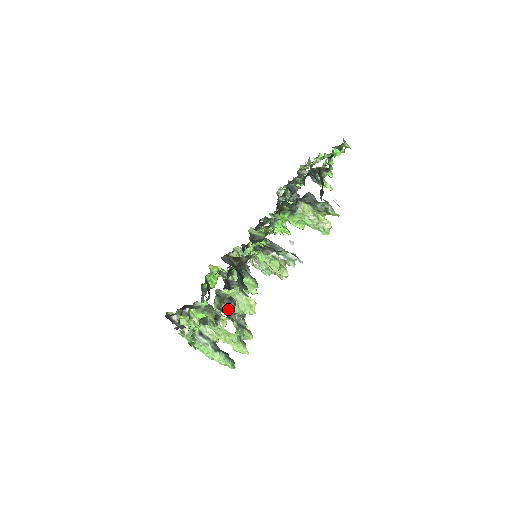
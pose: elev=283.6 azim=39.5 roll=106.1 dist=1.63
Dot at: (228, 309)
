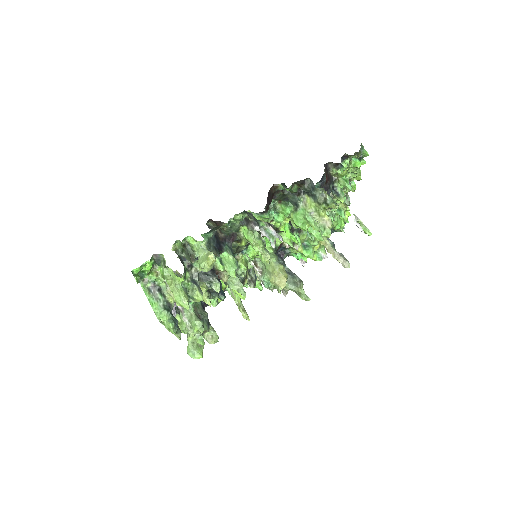
Dot at: (187, 259)
